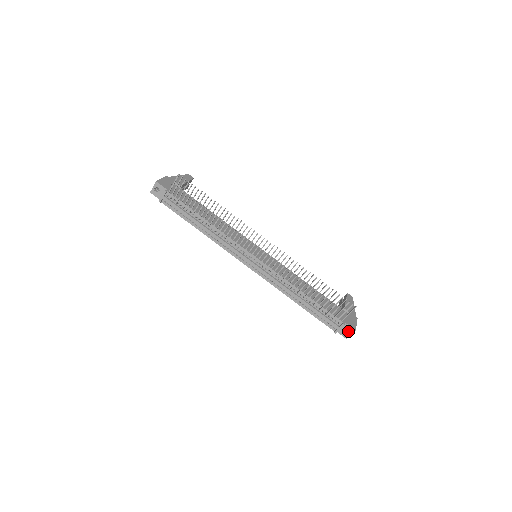
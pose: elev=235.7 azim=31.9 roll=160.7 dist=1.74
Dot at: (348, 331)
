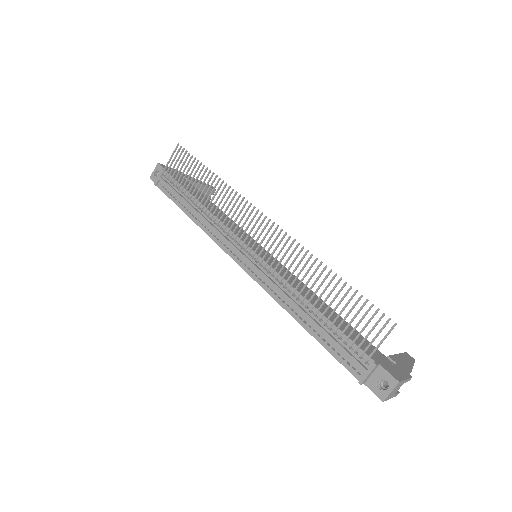
Dot at: (387, 387)
